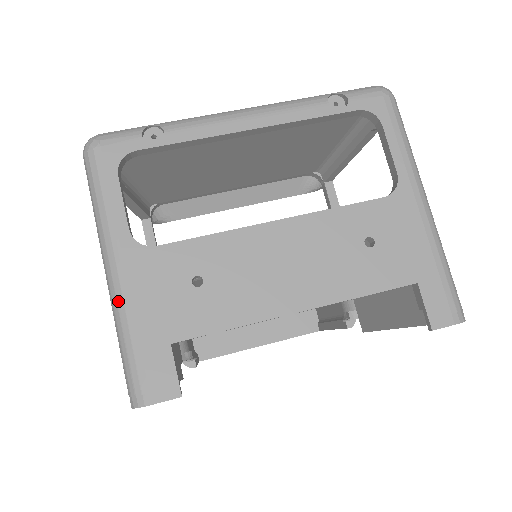
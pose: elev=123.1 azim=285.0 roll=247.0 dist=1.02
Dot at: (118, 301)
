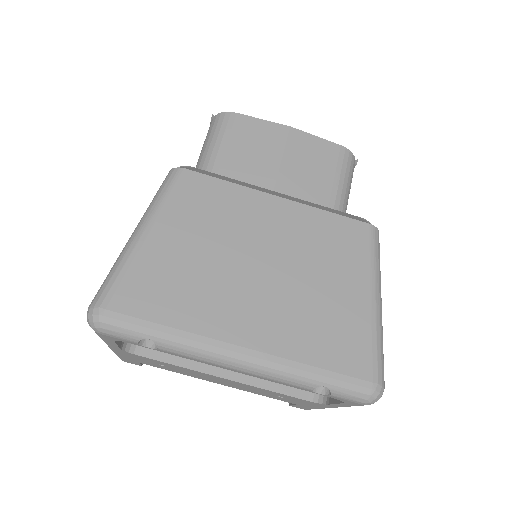
Dot at: occluded
